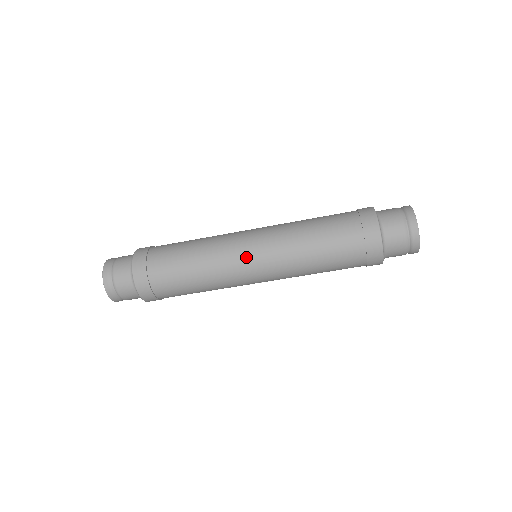
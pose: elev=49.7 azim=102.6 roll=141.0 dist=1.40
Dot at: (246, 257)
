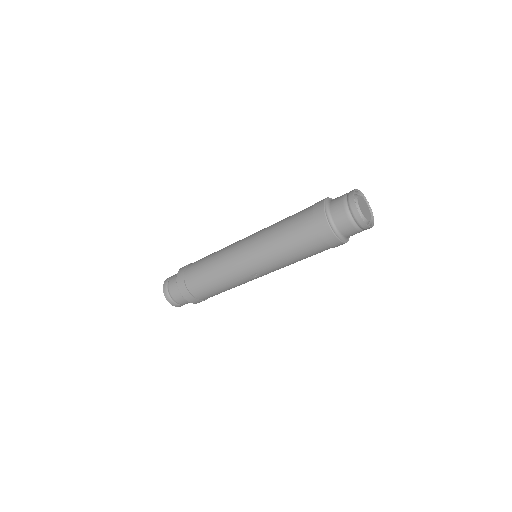
Dot at: (239, 249)
